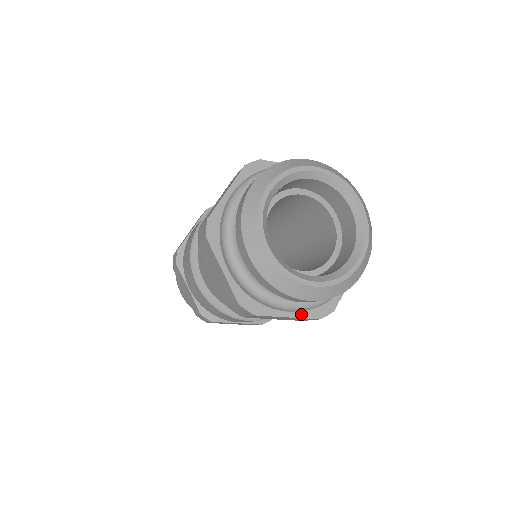
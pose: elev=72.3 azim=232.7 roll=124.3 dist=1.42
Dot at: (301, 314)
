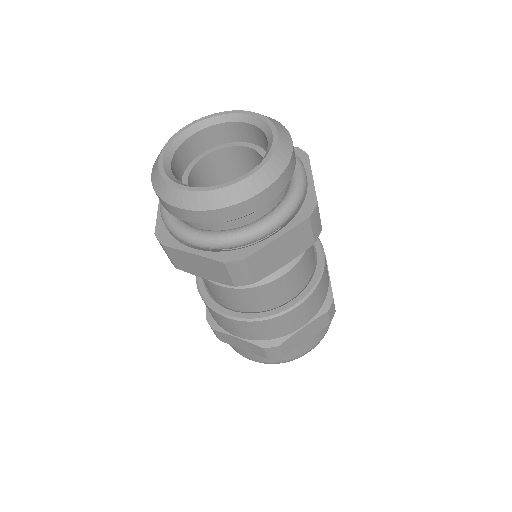
Dot at: (288, 227)
